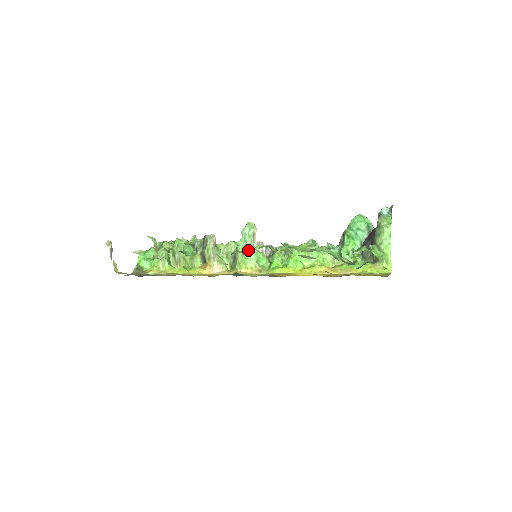
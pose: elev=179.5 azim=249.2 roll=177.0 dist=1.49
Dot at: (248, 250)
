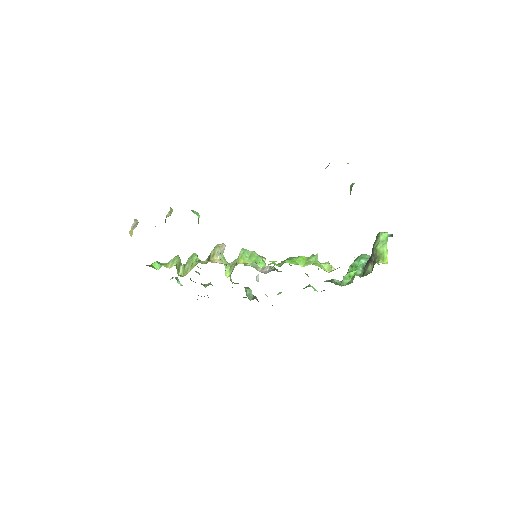
Dot at: occluded
